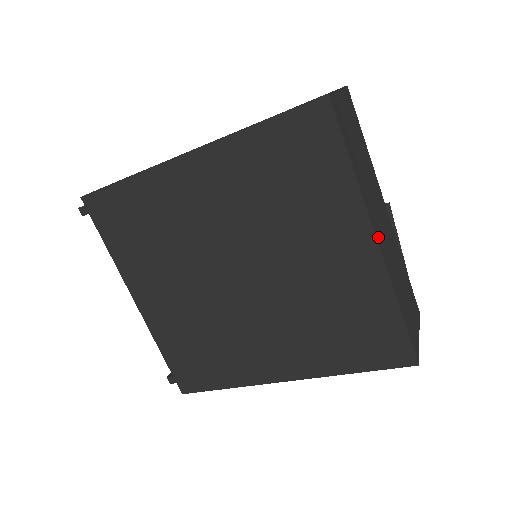
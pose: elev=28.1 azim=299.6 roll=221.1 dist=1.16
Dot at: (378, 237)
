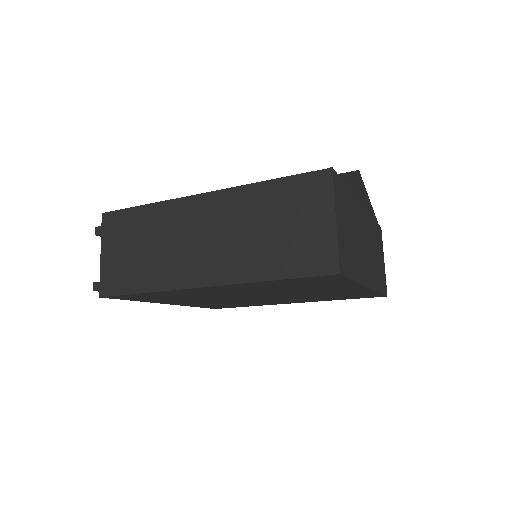
Dot at: (368, 280)
